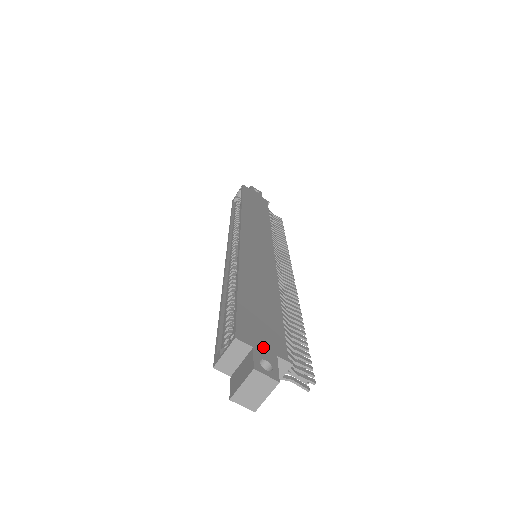
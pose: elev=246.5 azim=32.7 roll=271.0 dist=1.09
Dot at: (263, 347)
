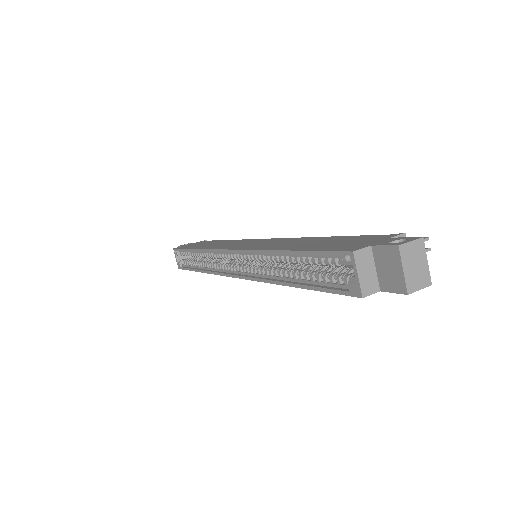
Dot at: (374, 242)
